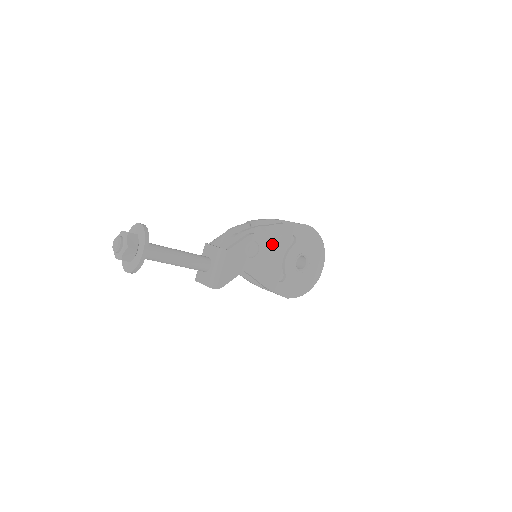
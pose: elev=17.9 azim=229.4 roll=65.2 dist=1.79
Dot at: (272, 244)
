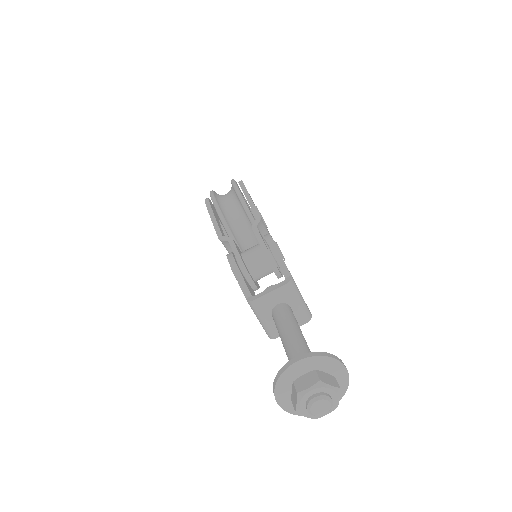
Dot at: (266, 229)
